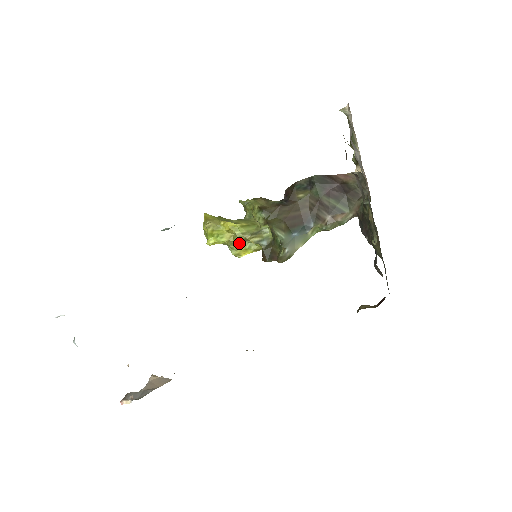
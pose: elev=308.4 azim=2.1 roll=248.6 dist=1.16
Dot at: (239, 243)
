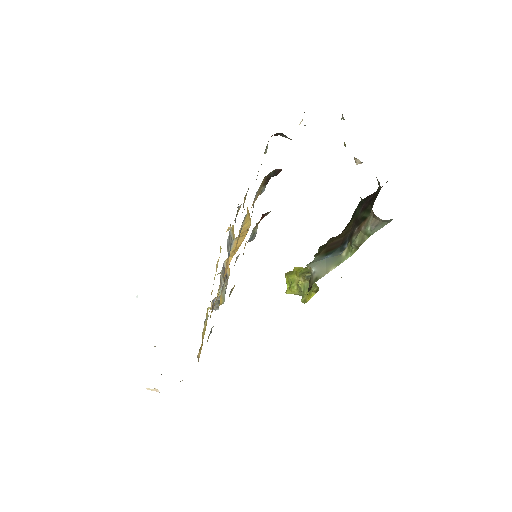
Dot at: (303, 286)
